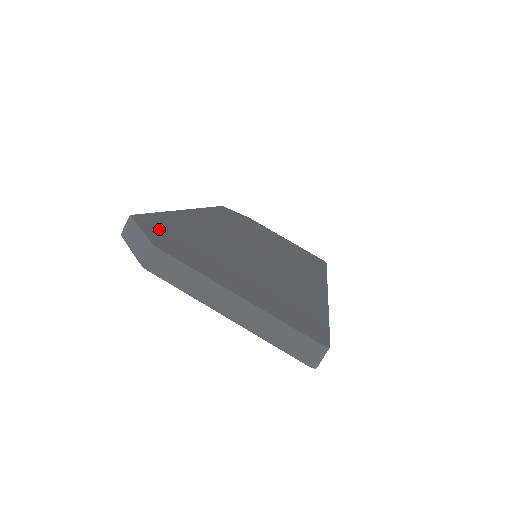
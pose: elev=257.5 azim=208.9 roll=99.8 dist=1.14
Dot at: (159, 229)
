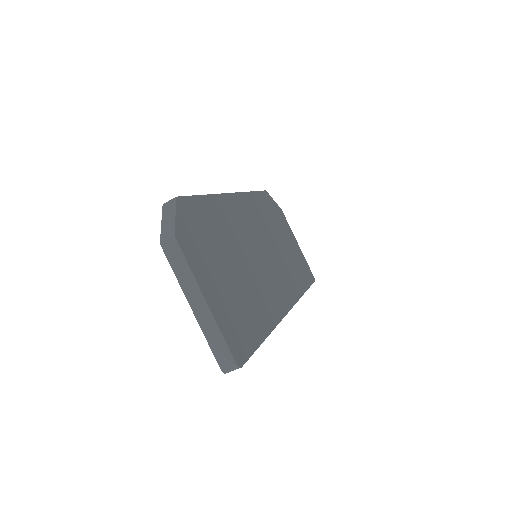
Dot at: (190, 217)
